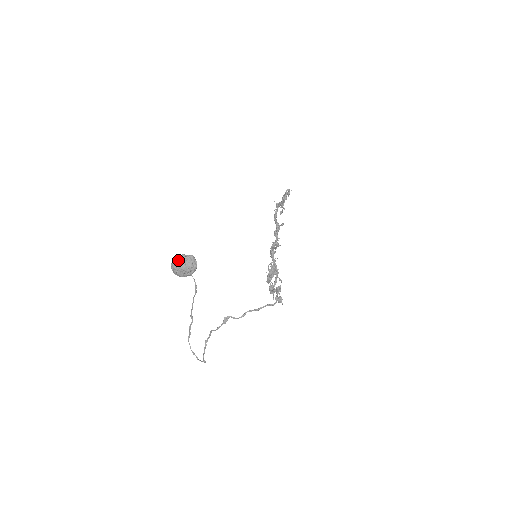
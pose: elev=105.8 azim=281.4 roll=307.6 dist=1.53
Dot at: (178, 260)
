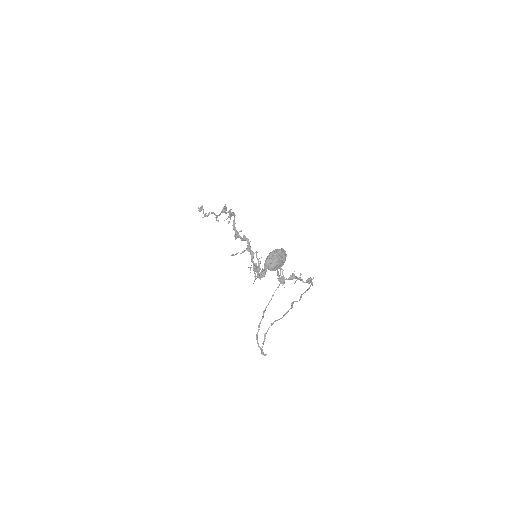
Dot at: (276, 254)
